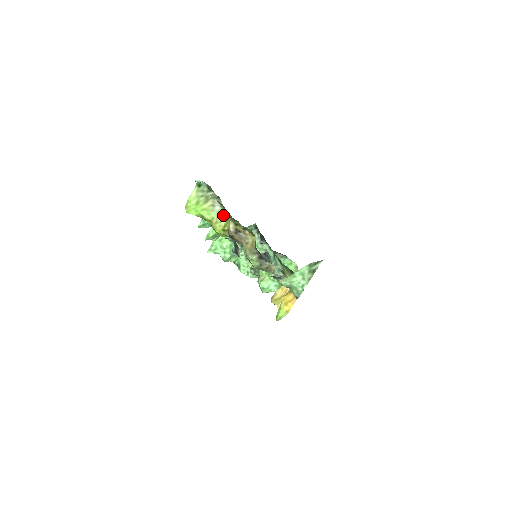
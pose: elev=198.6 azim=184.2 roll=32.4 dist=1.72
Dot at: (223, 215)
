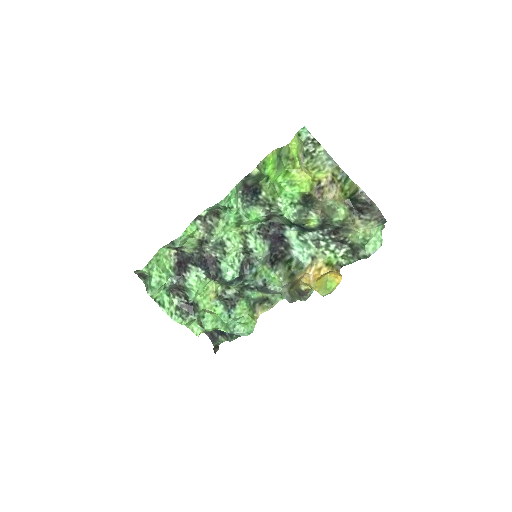
Dot at: (308, 170)
